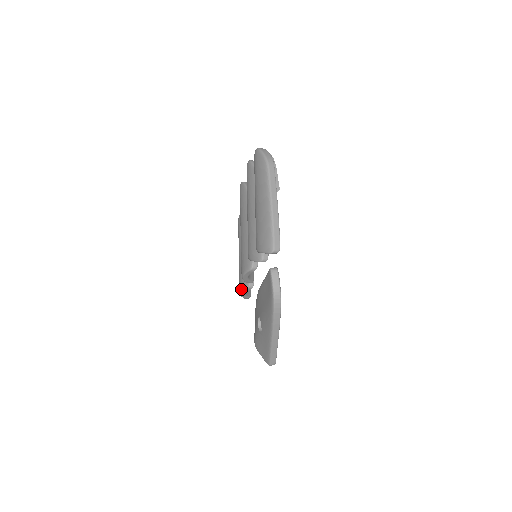
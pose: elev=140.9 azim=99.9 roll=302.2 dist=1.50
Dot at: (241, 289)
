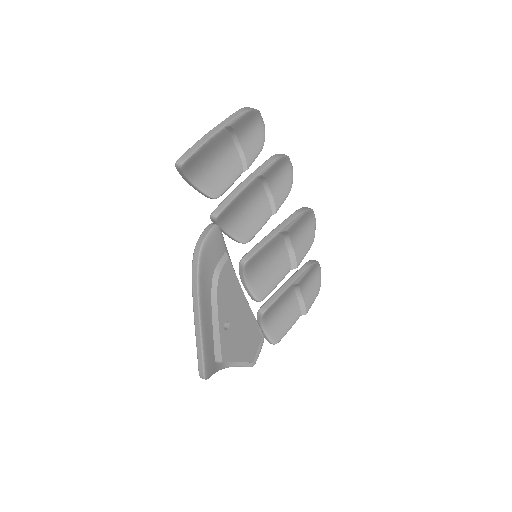
Dot at: occluded
